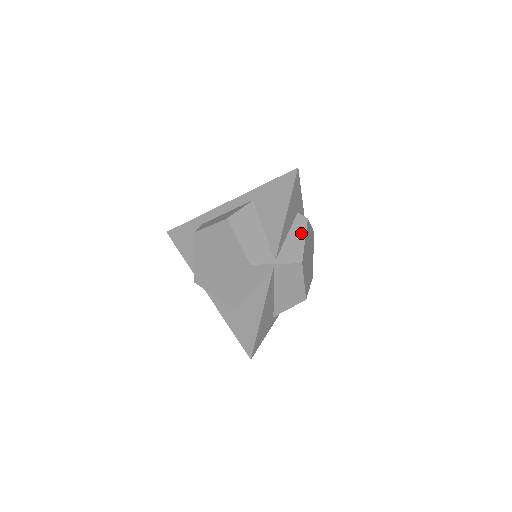
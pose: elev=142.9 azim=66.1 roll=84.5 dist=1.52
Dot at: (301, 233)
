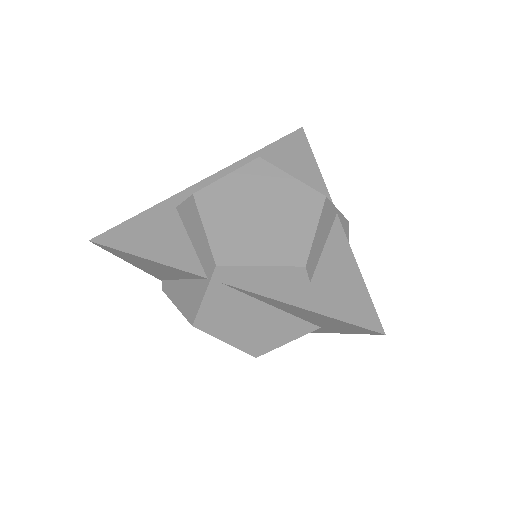
Dot at: occluded
